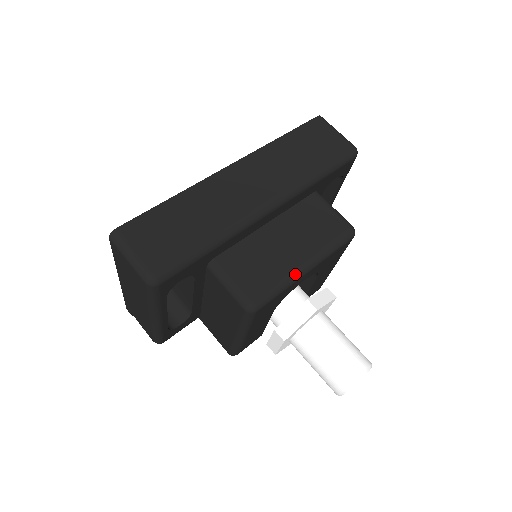
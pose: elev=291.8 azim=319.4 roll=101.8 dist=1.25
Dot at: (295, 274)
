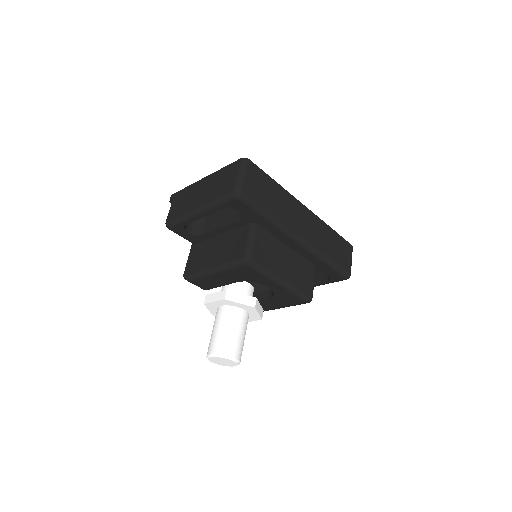
Dot at: (275, 276)
